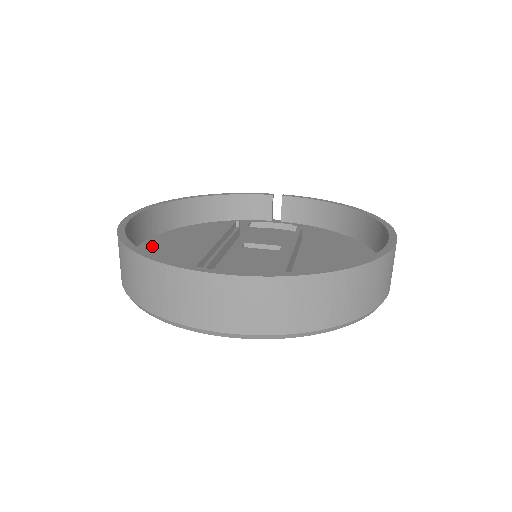
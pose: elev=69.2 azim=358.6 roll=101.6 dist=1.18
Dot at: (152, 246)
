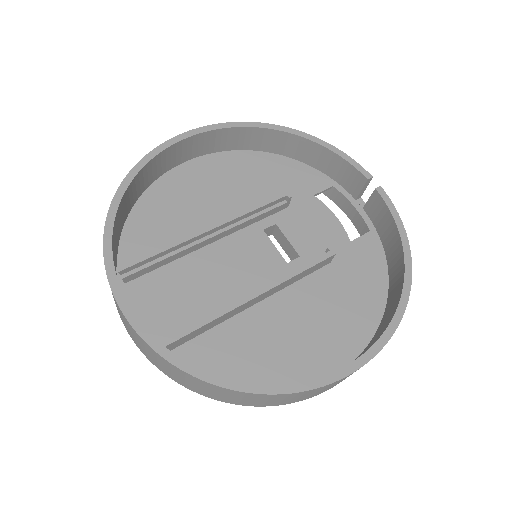
Dot at: (195, 171)
